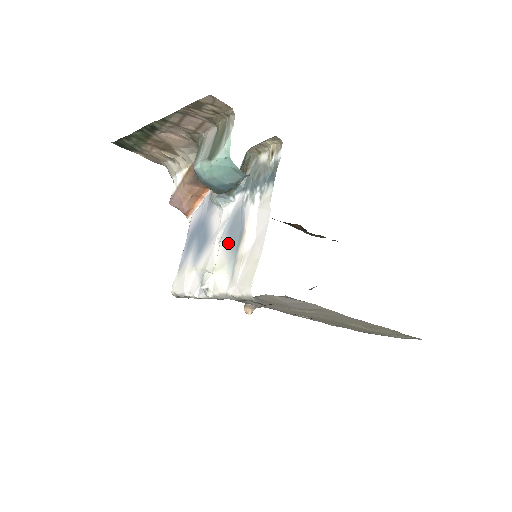
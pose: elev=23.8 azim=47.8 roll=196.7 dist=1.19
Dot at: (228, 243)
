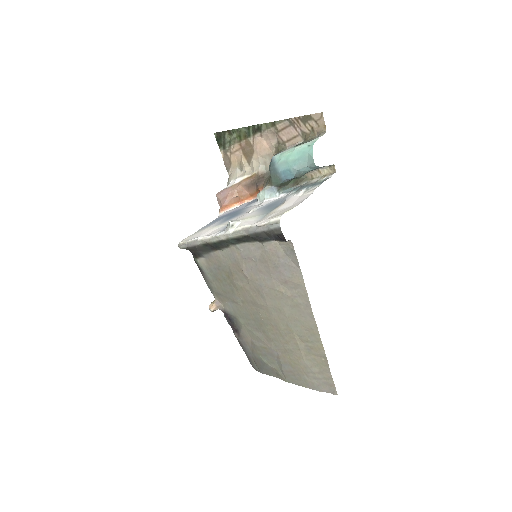
Dot at: (263, 210)
